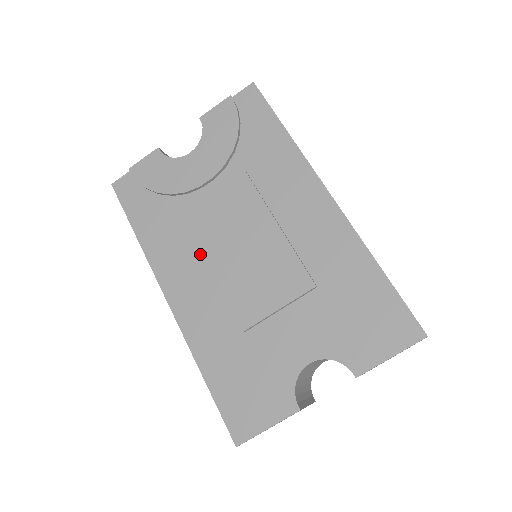
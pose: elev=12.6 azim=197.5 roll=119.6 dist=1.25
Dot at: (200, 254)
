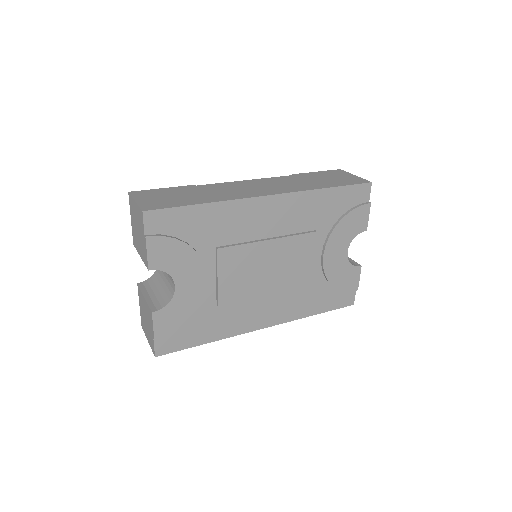
Dot at: (251, 299)
